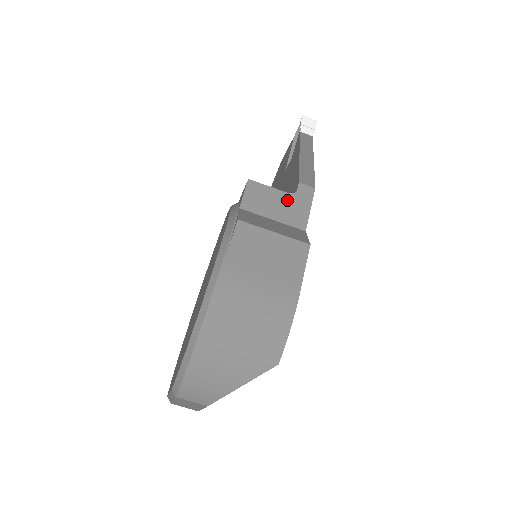
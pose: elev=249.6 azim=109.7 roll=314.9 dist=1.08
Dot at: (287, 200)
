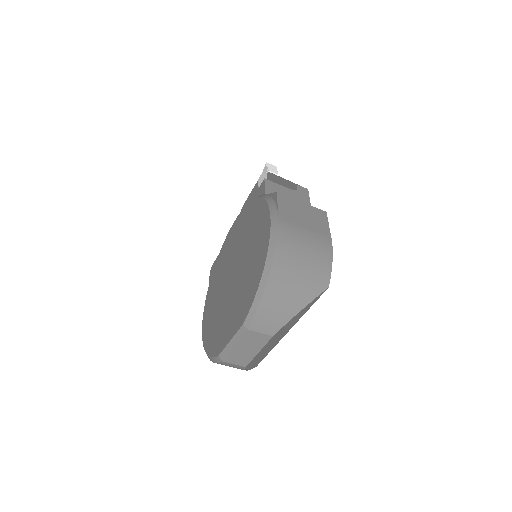
Dot at: (293, 194)
